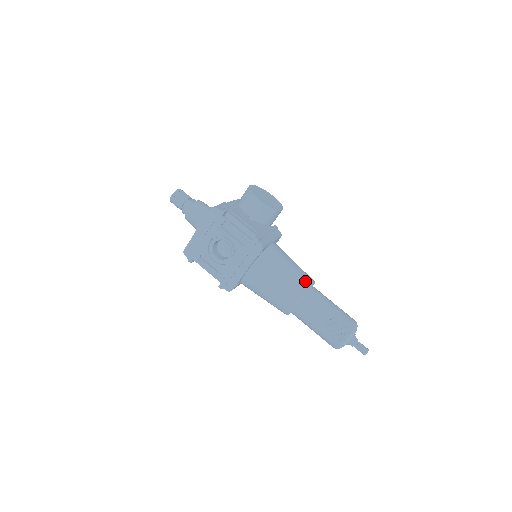
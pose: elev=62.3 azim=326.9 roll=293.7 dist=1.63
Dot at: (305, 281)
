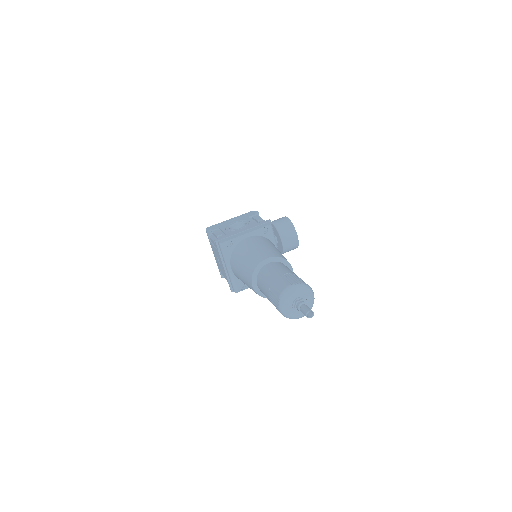
Dot at: occluded
